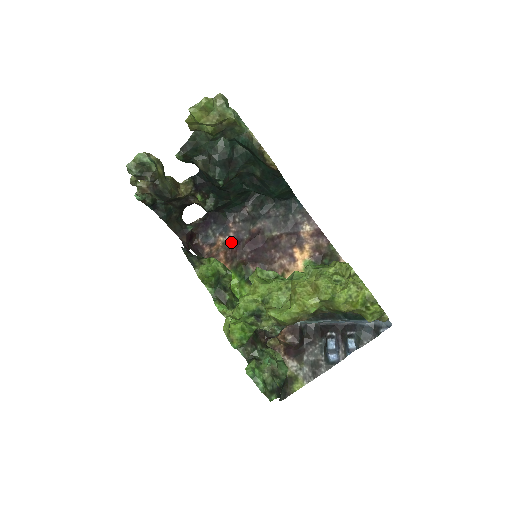
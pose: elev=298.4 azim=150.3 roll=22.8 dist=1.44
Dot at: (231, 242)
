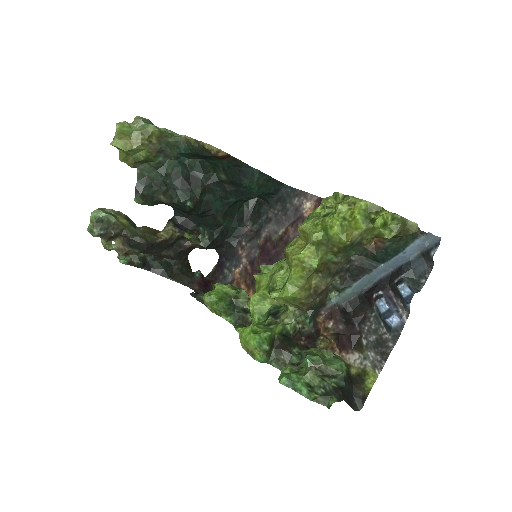
Dot at: (246, 268)
